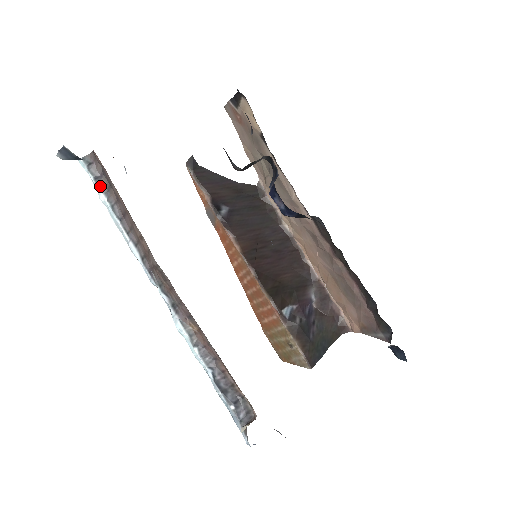
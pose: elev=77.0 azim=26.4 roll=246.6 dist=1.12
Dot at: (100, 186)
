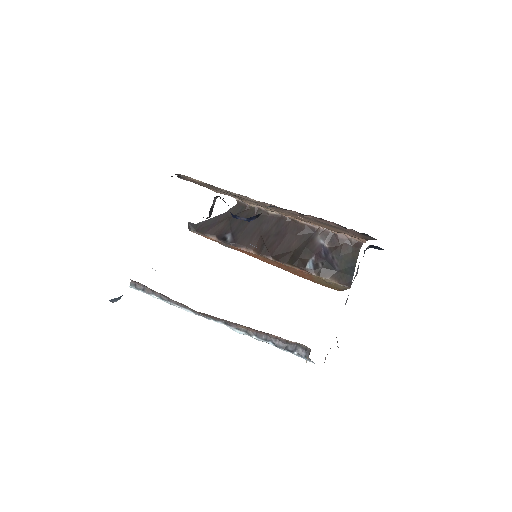
Dot at: (148, 292)
